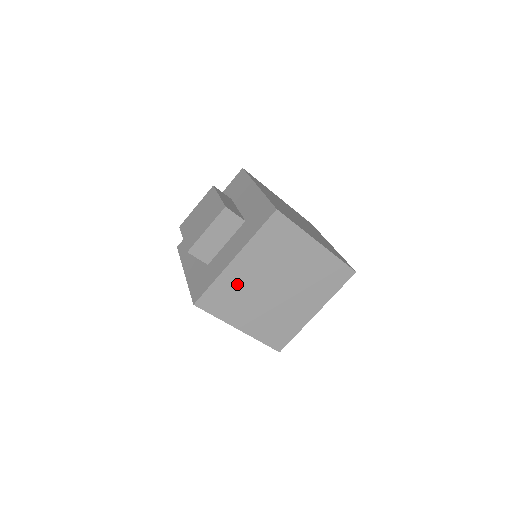
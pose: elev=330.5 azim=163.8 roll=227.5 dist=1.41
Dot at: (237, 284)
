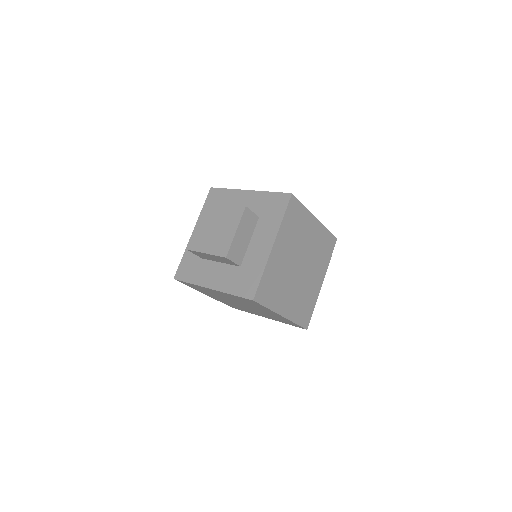
Dot at: (277, 270)
